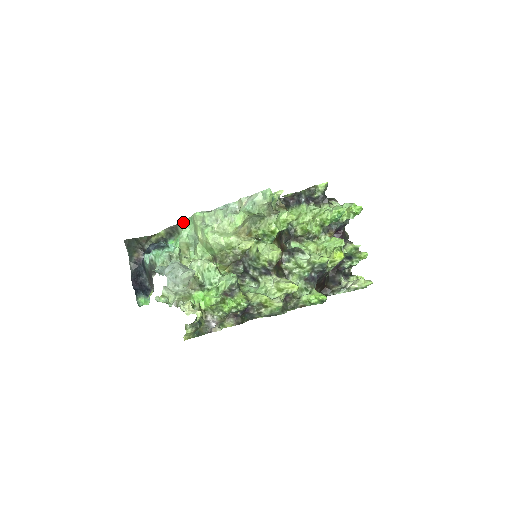
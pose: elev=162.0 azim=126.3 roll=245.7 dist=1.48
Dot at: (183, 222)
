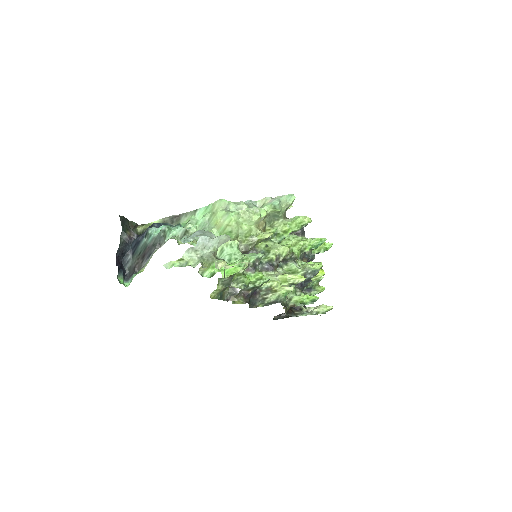
Dot at: (193, 211)
